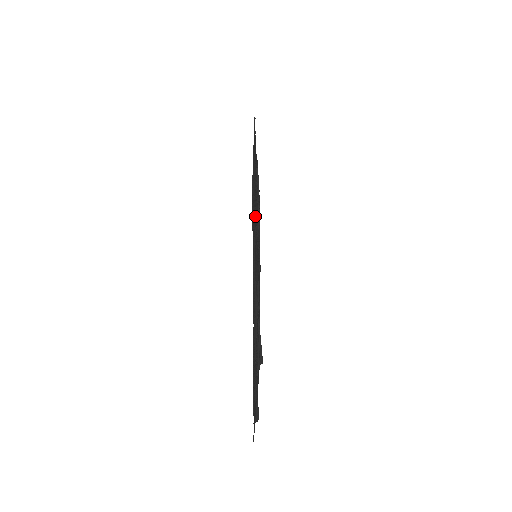
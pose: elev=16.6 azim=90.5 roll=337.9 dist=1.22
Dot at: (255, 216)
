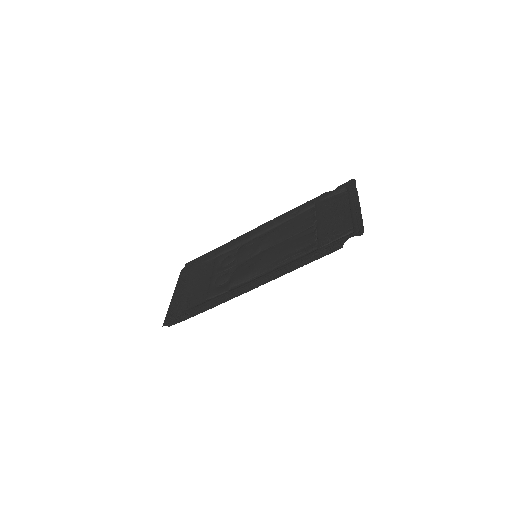
Dot at: (218, 278)
